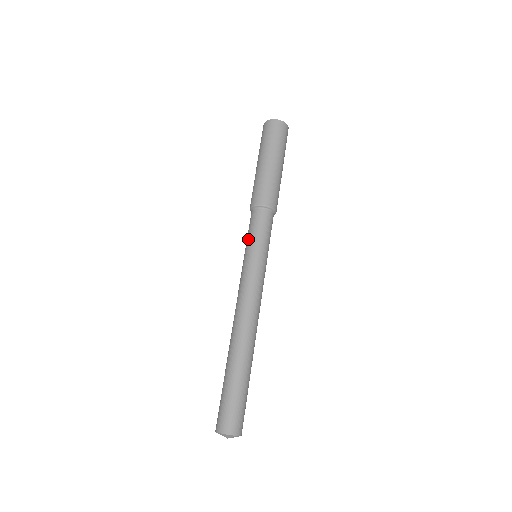
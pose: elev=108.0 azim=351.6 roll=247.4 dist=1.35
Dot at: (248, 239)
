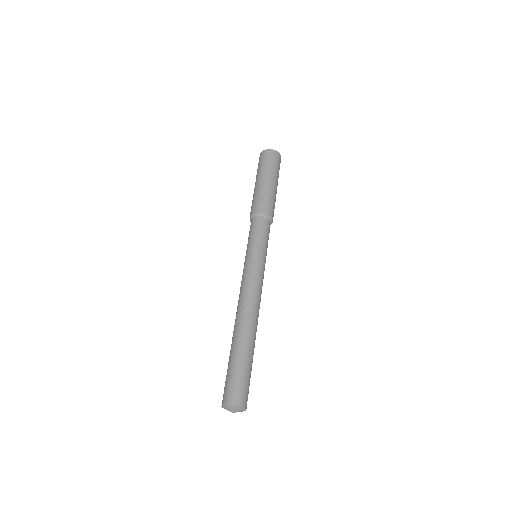
Dot at: (248, 242)
